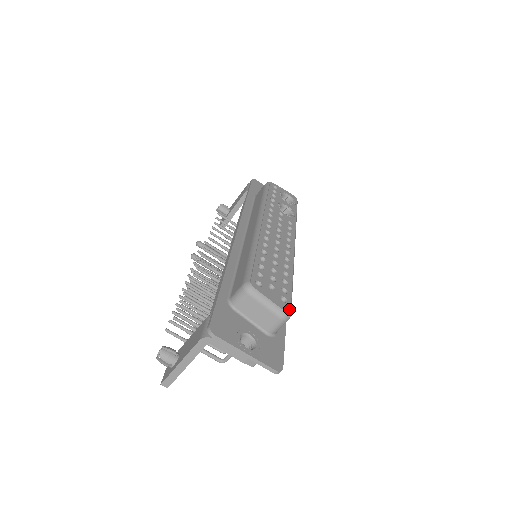
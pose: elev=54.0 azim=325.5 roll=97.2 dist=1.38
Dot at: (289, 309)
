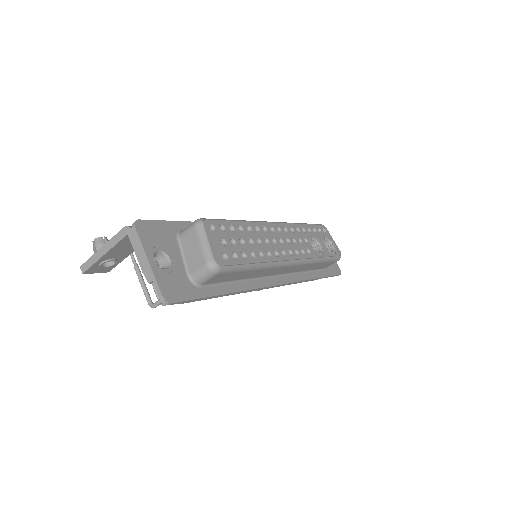
Dot at: (221, 264)
